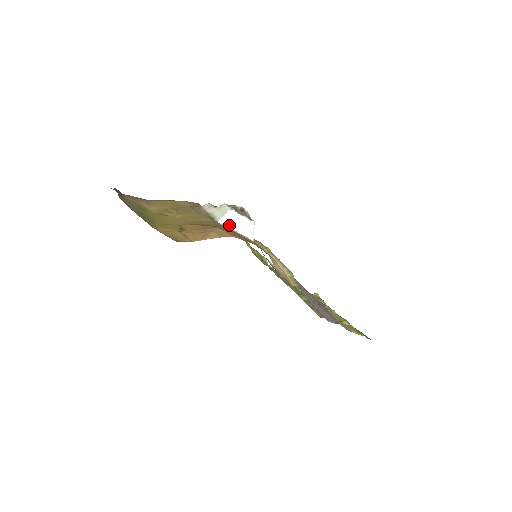
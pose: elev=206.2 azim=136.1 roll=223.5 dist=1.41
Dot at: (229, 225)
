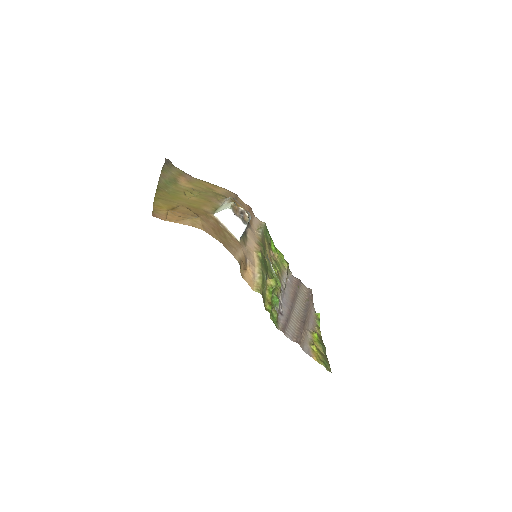
Dot at: (222, 220)
